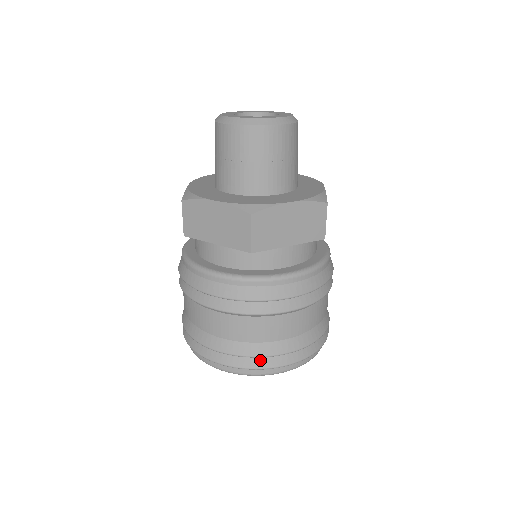
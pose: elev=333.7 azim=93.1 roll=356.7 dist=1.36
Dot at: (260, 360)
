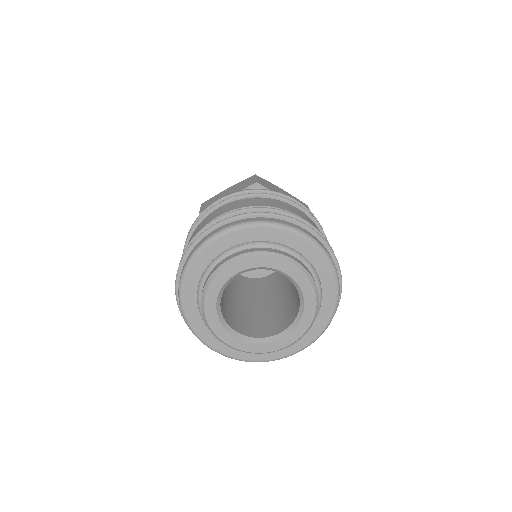
Dot at: occluded
